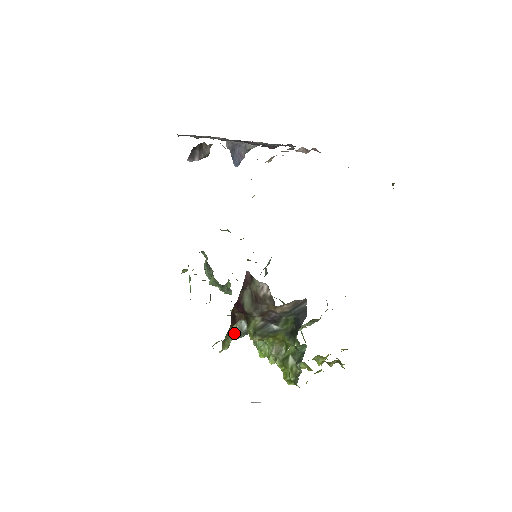
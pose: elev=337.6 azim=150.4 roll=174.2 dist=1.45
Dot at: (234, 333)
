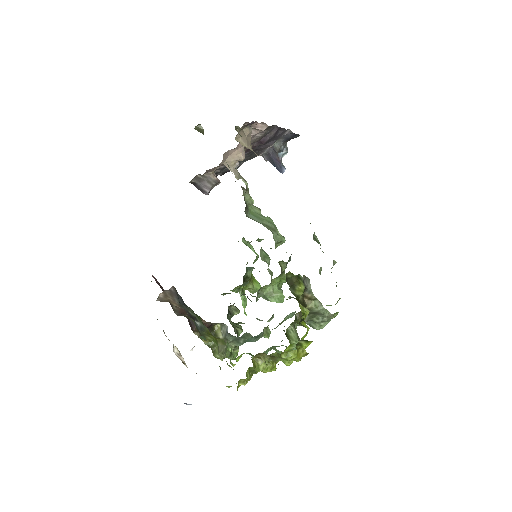
Dot at: occluded
